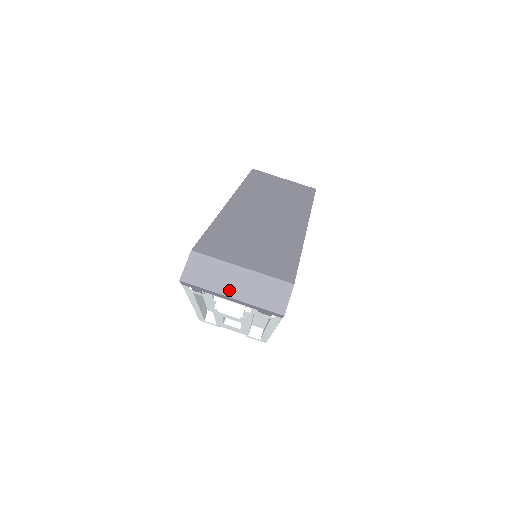
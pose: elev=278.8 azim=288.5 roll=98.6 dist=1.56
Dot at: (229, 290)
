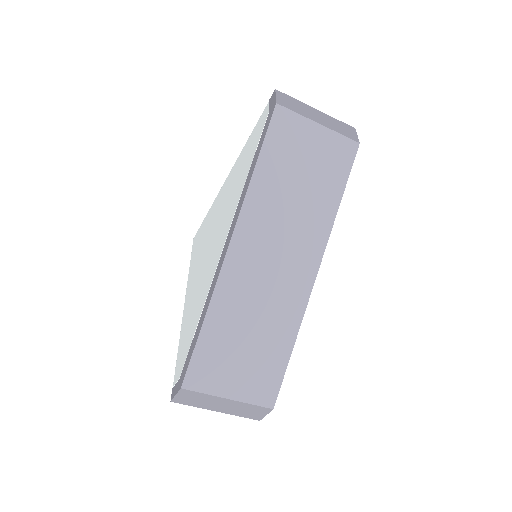
Dot at: (215, 408)
